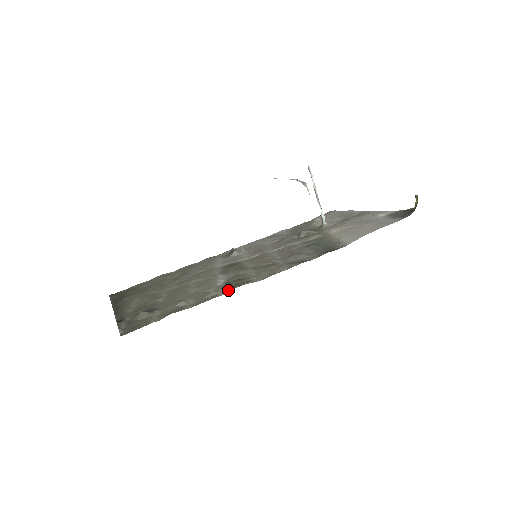
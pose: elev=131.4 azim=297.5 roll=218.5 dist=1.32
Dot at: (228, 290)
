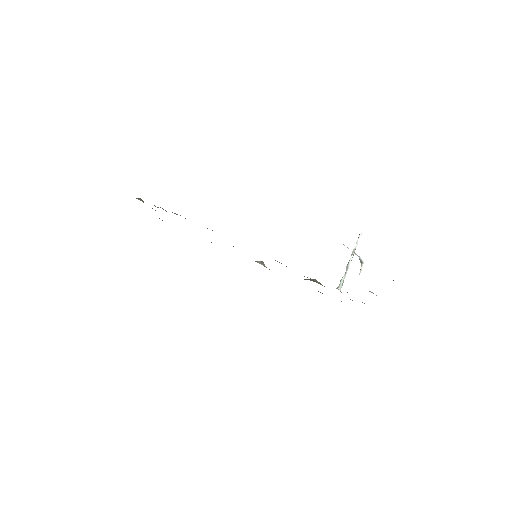
Dot at: occluded
